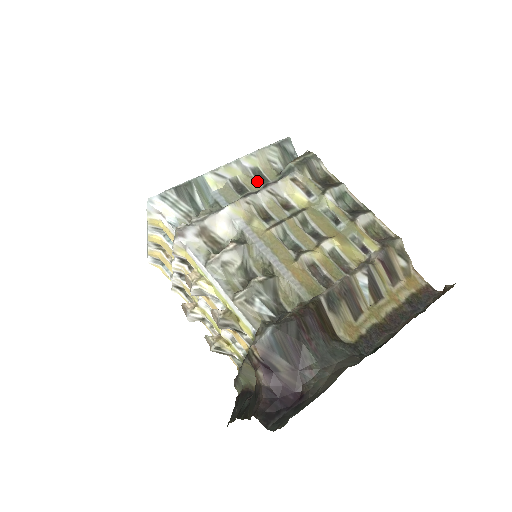
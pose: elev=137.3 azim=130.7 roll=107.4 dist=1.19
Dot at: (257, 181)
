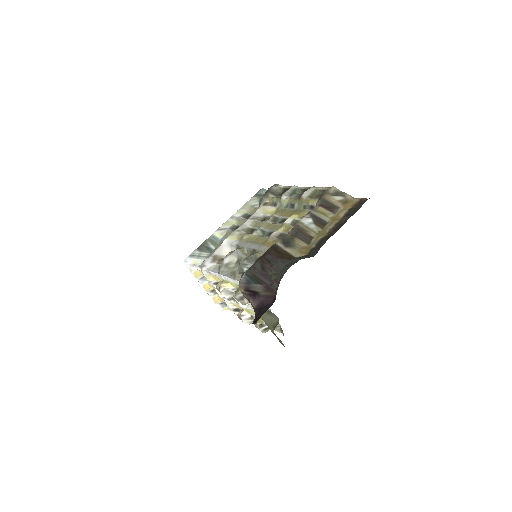
Dot at: (246, 219)
